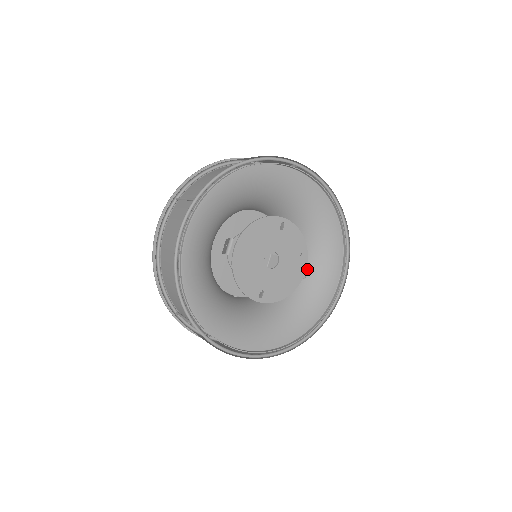
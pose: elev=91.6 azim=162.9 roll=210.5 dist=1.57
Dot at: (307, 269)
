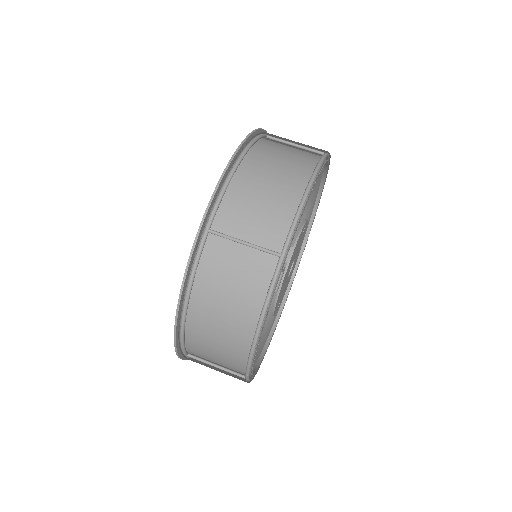
Dot at: occluded
